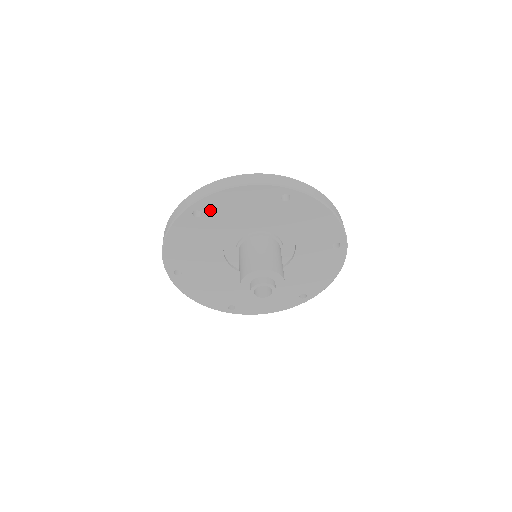
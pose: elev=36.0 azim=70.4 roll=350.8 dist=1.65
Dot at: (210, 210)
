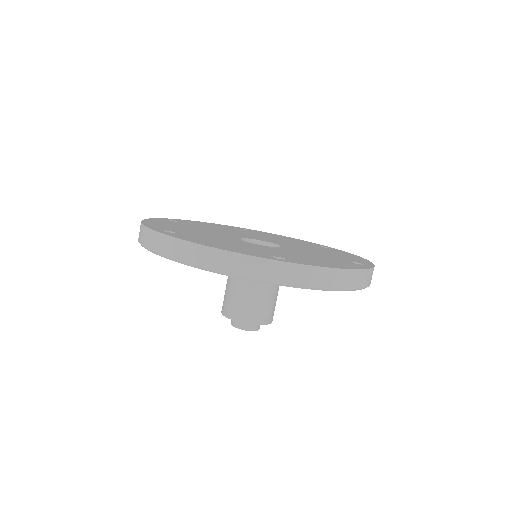
Dot at: occluded
